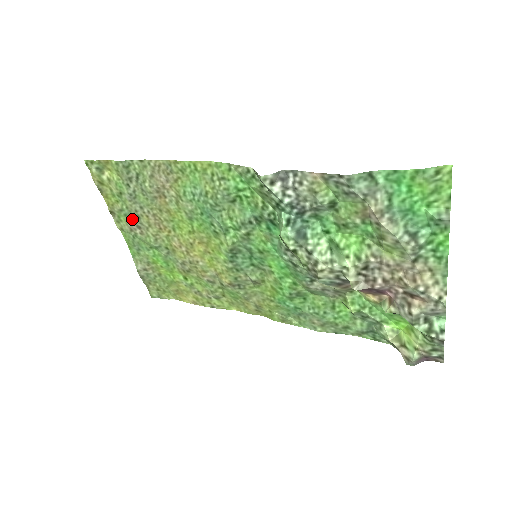
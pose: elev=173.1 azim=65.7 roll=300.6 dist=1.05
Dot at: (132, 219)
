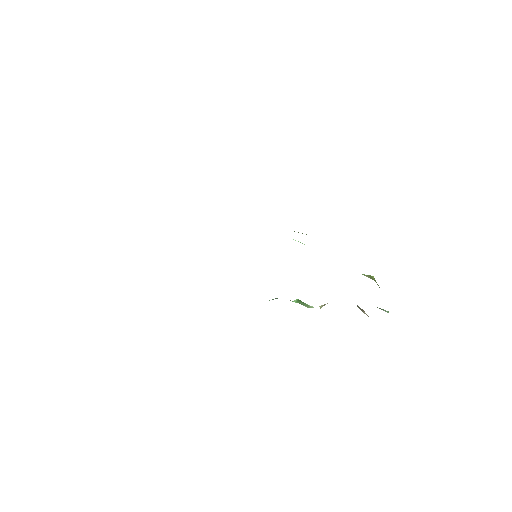
Dot at: occluded
